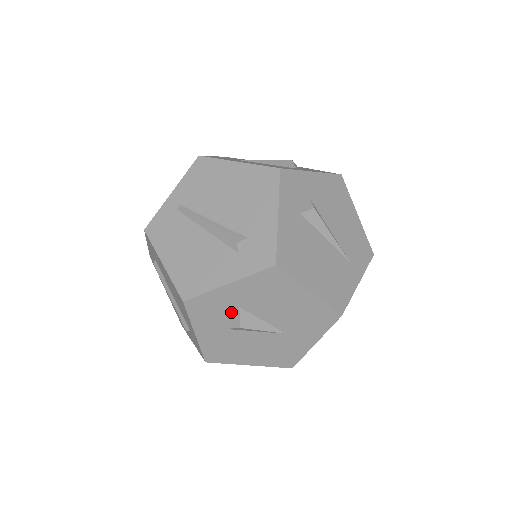
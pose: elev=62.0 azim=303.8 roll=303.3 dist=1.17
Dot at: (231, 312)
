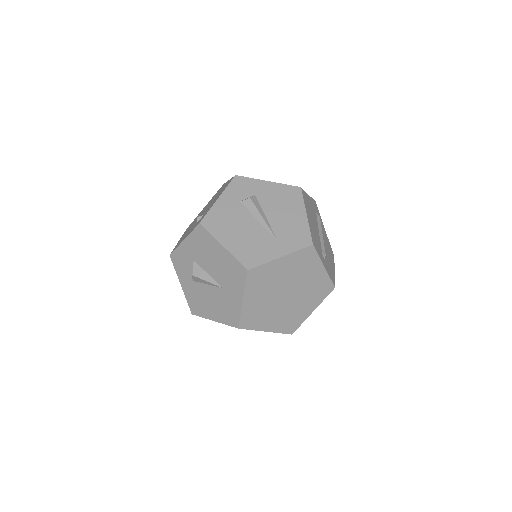
Dot at: (191, 265)
